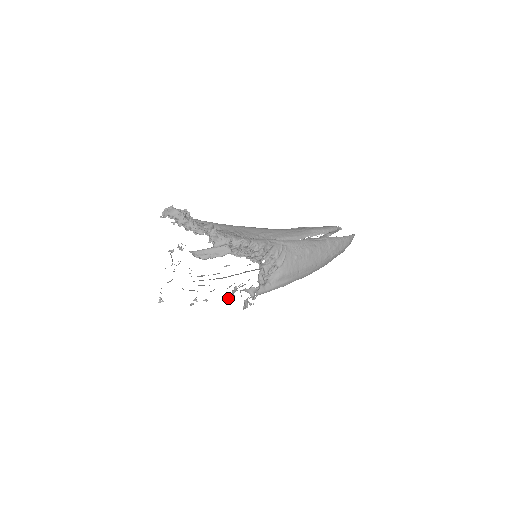
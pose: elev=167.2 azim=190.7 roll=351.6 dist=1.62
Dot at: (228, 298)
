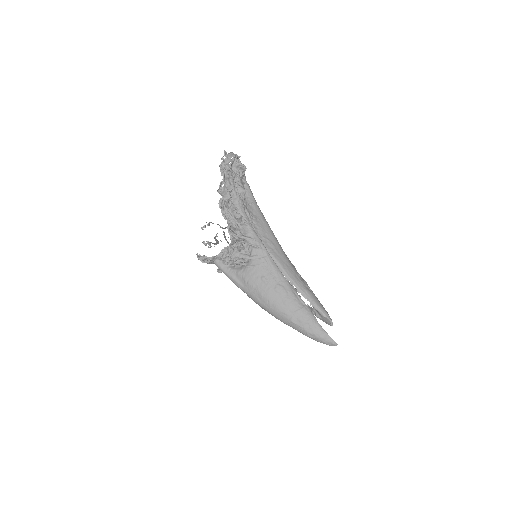
Dot at: occluded
